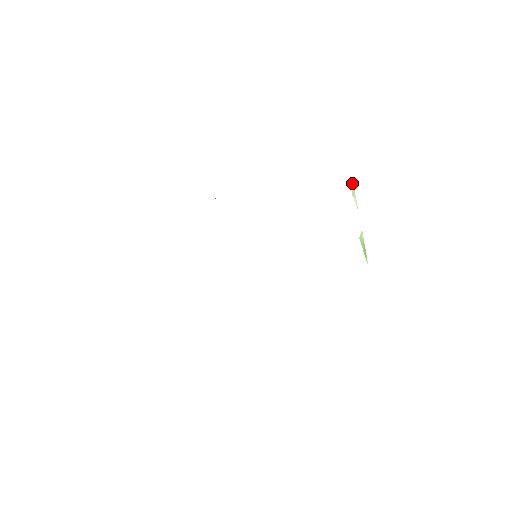
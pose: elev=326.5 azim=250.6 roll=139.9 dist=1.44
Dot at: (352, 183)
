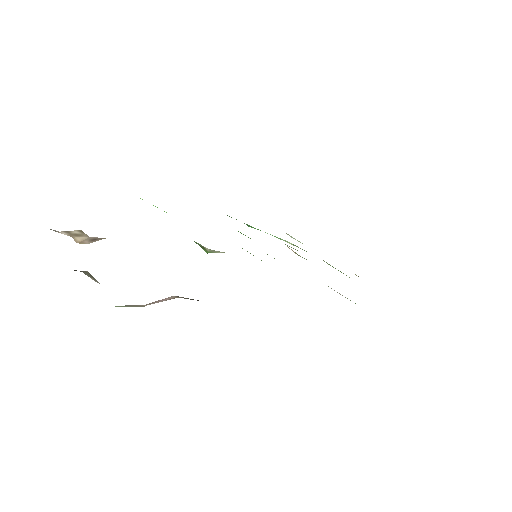
Dot at: occluded
